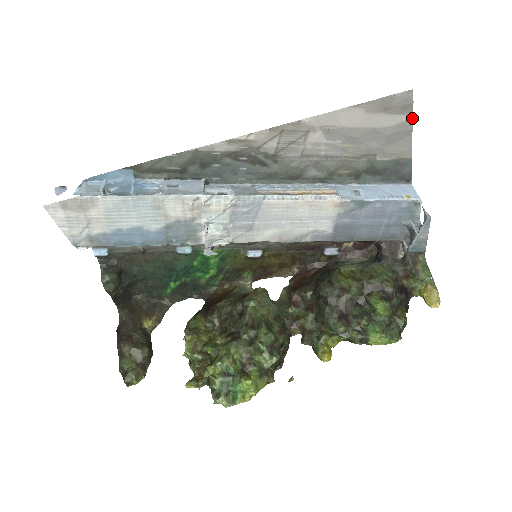
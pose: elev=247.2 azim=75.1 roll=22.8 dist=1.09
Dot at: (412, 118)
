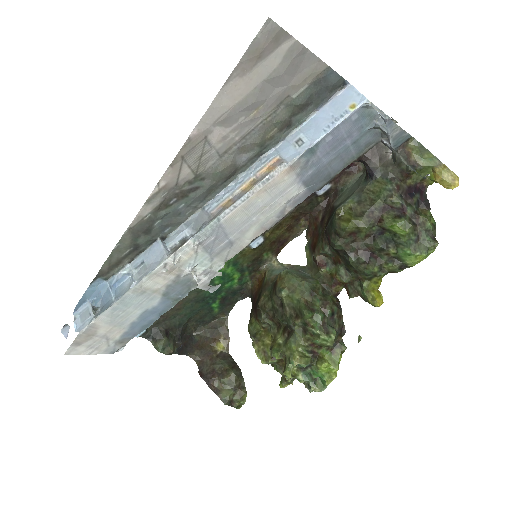
Dot at: (294, 38)
